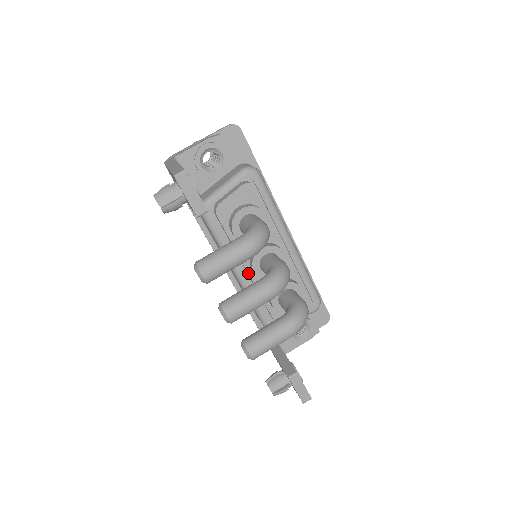
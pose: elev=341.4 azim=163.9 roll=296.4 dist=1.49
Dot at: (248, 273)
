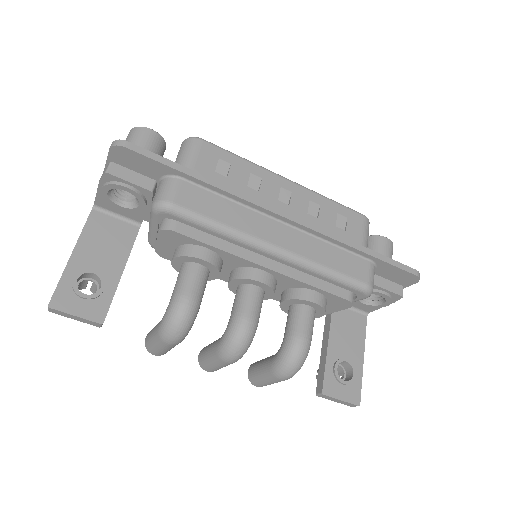
Dot at: occluded
